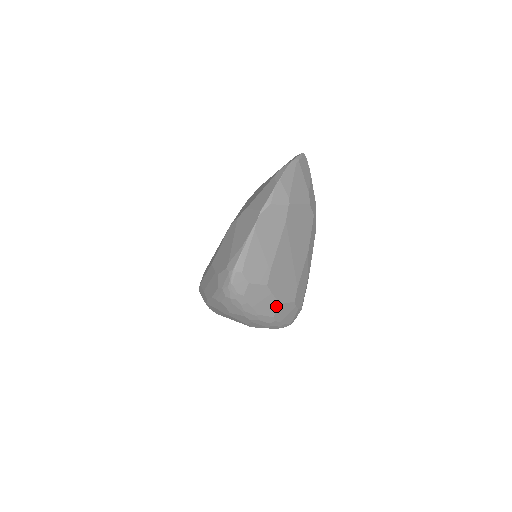
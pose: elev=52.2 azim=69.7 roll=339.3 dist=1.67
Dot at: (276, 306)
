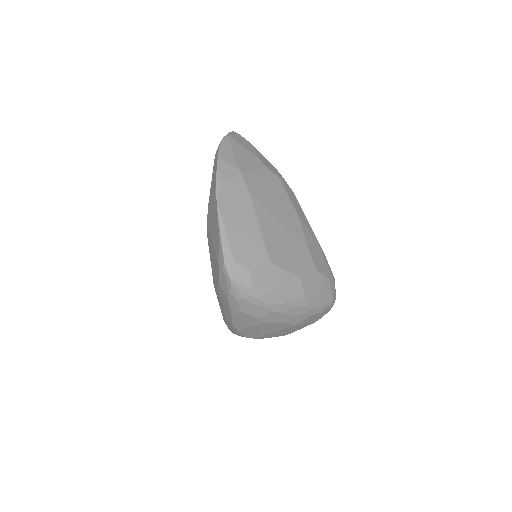
Dot at: (298, 282)
